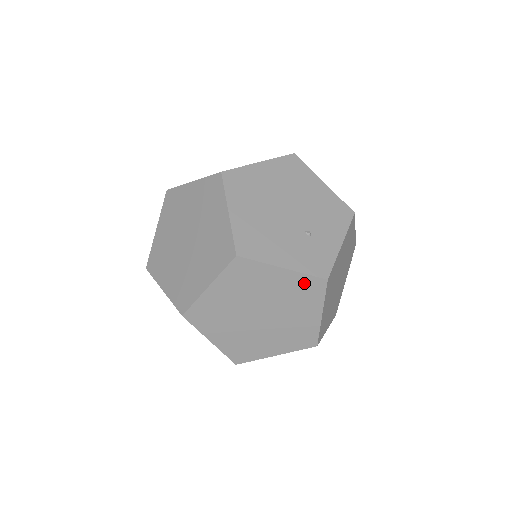
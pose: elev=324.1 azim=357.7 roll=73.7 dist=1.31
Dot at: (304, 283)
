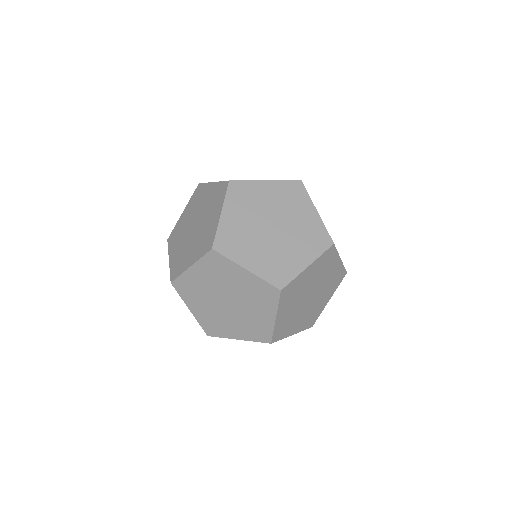
Dot at: (287, 188)
